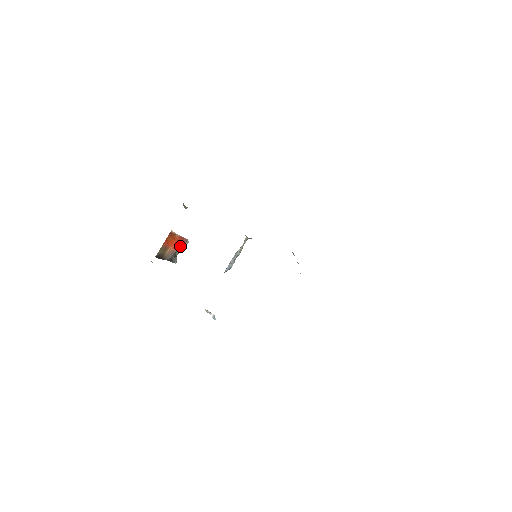
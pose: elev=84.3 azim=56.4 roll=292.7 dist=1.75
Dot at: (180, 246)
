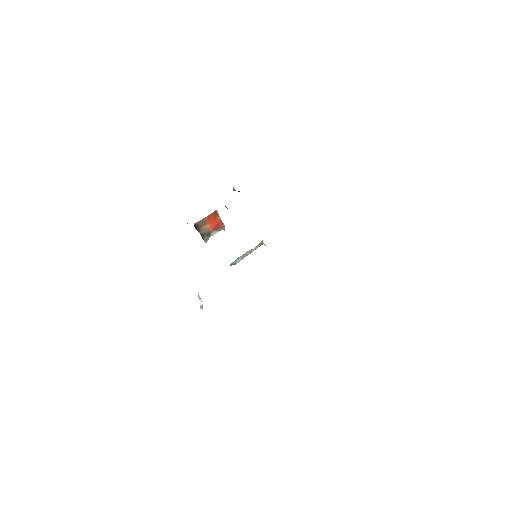
Dot at: (216, 229)
